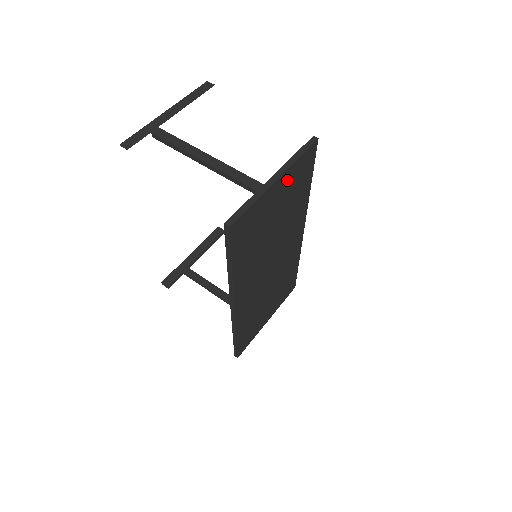
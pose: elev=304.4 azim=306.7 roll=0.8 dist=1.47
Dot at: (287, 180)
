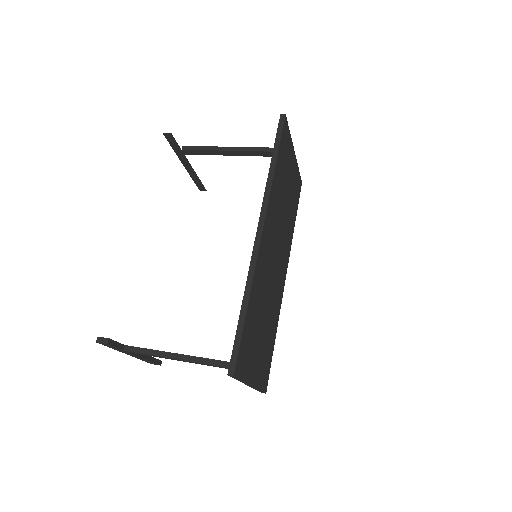
Dot at: (295, 171)
